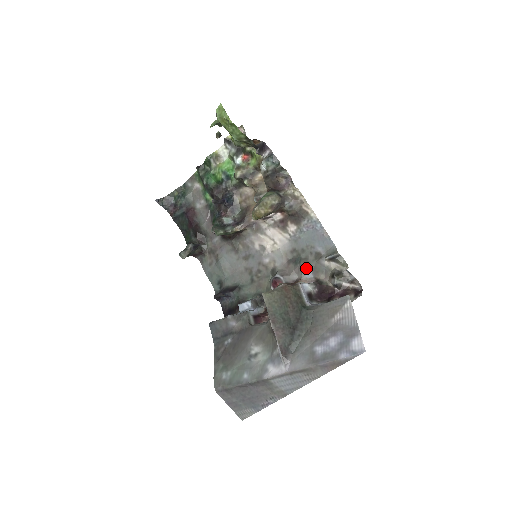
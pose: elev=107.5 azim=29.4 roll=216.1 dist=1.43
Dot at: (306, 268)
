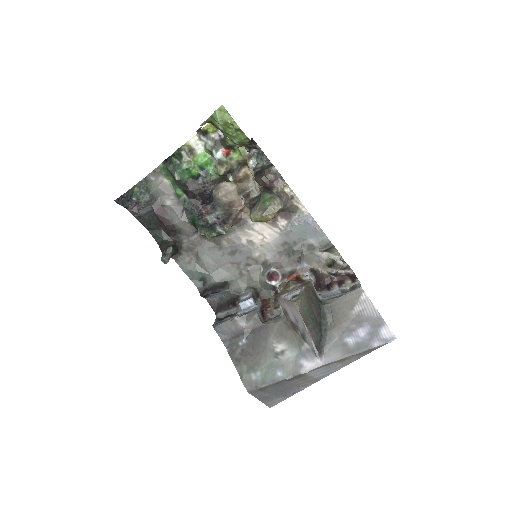
Dot at: (301, 260)
